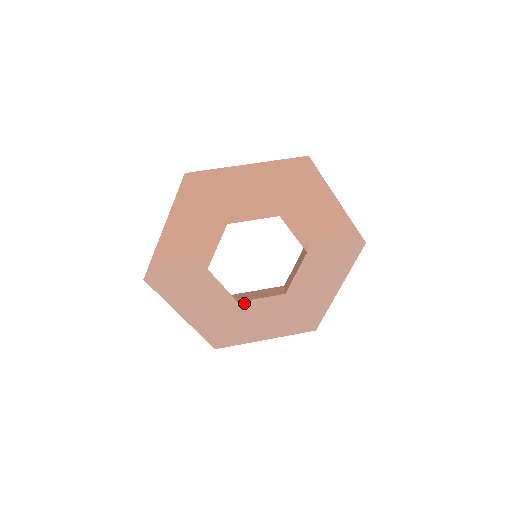
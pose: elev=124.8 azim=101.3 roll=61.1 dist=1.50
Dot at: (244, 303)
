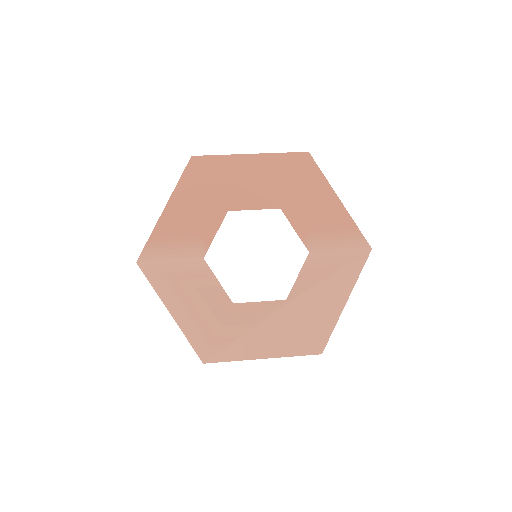
Dot at: (240, 306)
